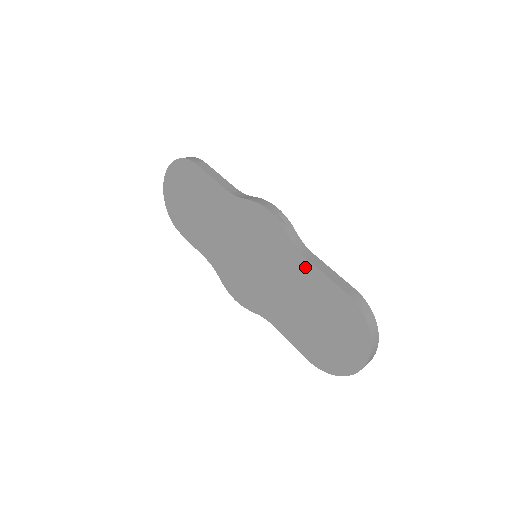
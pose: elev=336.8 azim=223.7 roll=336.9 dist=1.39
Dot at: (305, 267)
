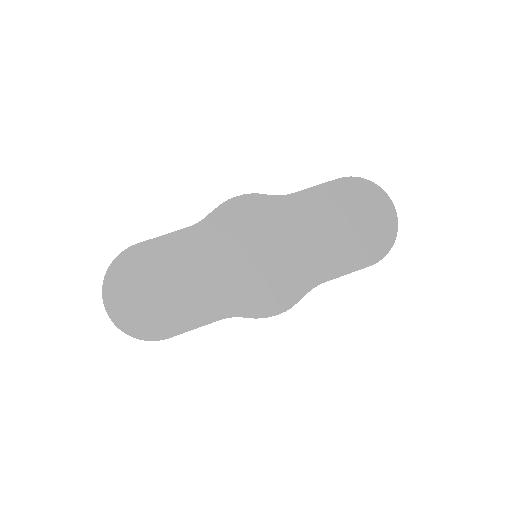
Dot at: (300, 199)
